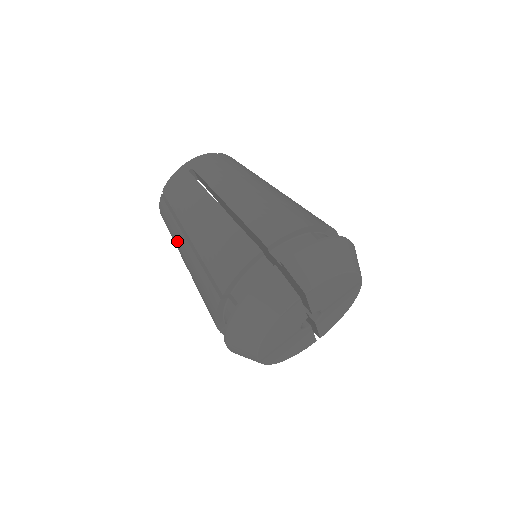
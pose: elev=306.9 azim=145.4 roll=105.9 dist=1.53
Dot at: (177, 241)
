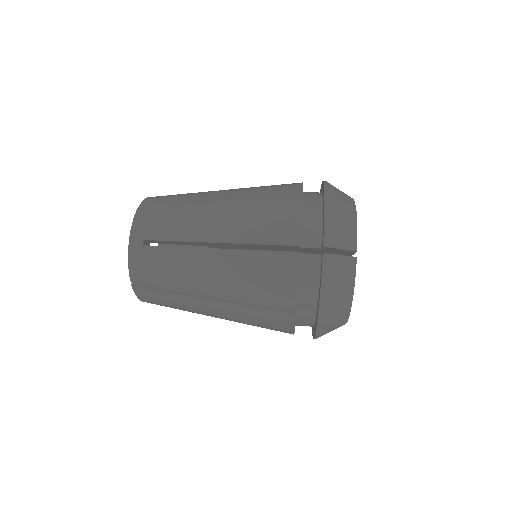
Dot at: (192, 216)
